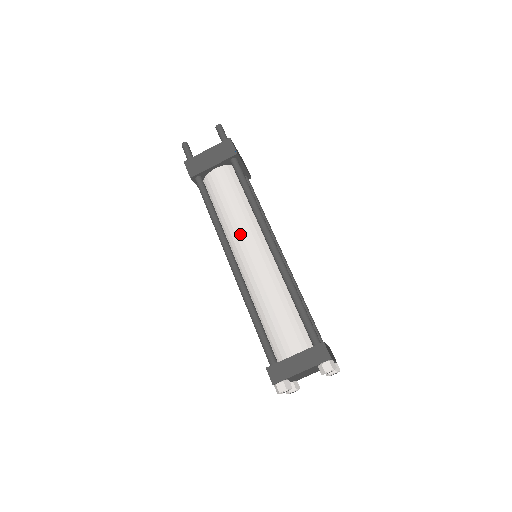
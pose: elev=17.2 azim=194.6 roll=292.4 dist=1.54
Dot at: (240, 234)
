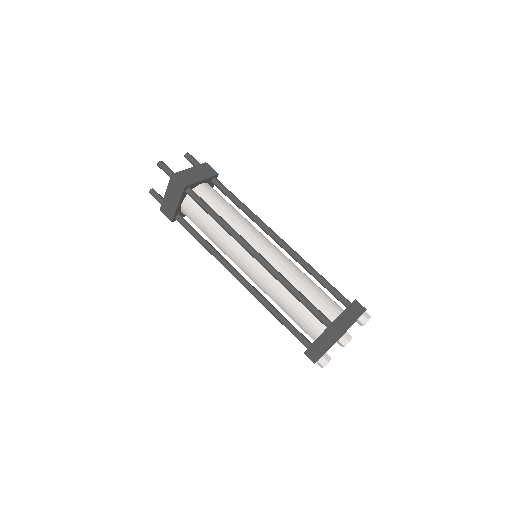
Dot at: (250, 232)
